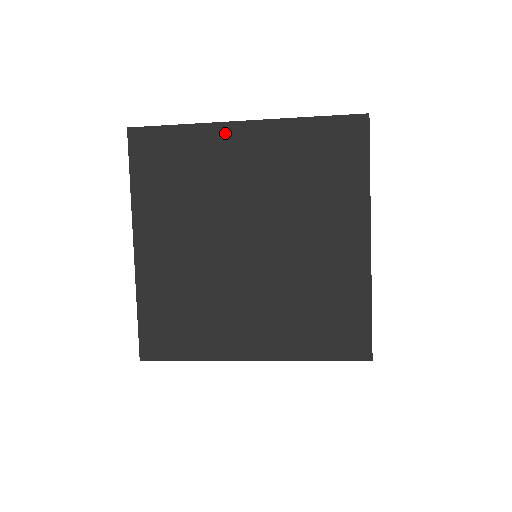
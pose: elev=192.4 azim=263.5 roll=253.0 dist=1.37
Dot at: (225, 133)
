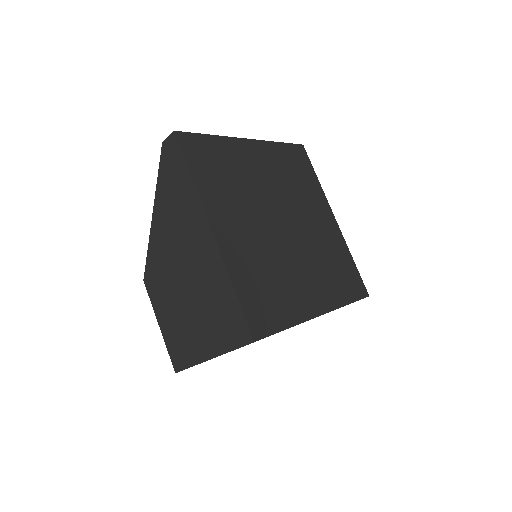
Dot at: (241, 145)
